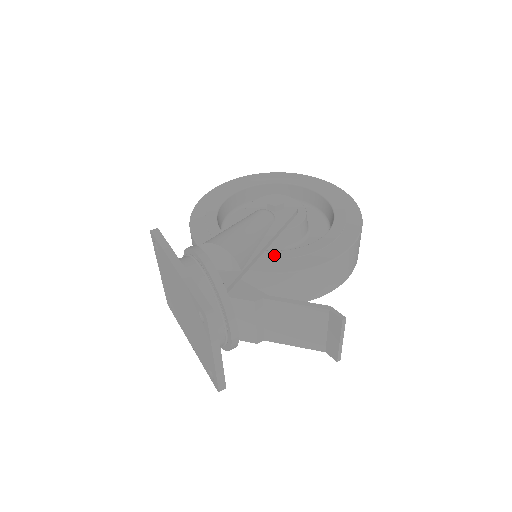
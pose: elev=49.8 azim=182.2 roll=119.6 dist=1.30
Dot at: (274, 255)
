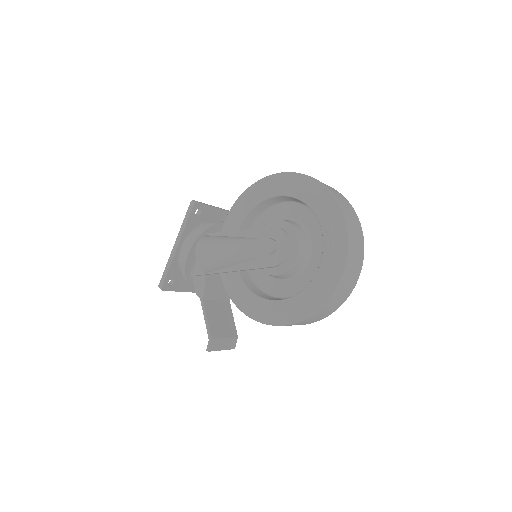
Dot at: (235, 279)
